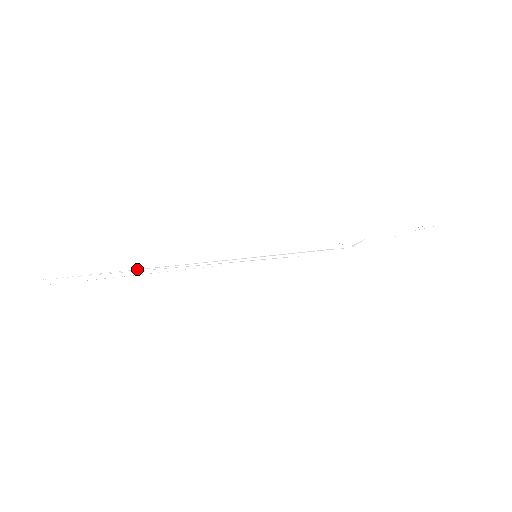
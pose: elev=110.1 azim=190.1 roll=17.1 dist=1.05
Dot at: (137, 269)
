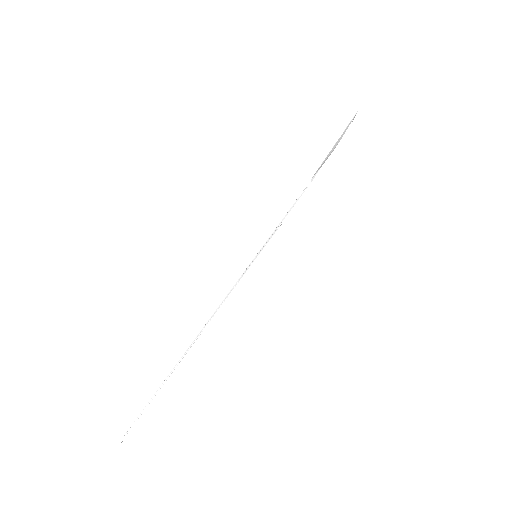
Dot at: (185, 352)
